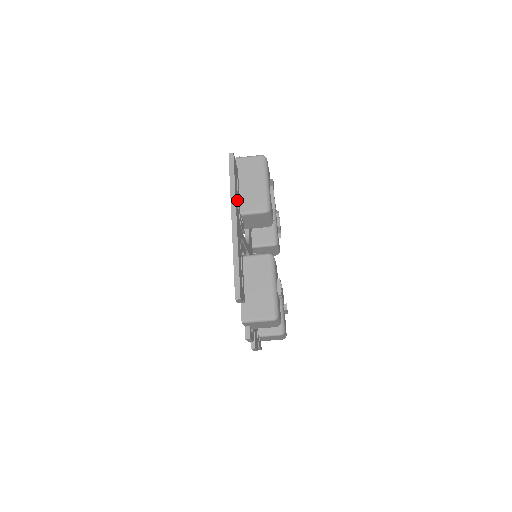
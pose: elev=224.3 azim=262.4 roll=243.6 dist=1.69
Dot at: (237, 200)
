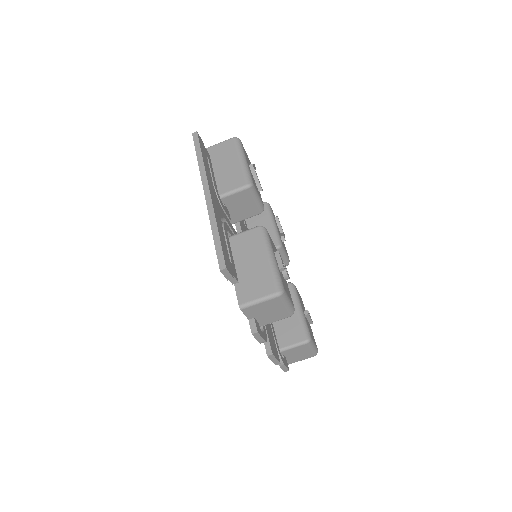
Dot at: (210, 176)
